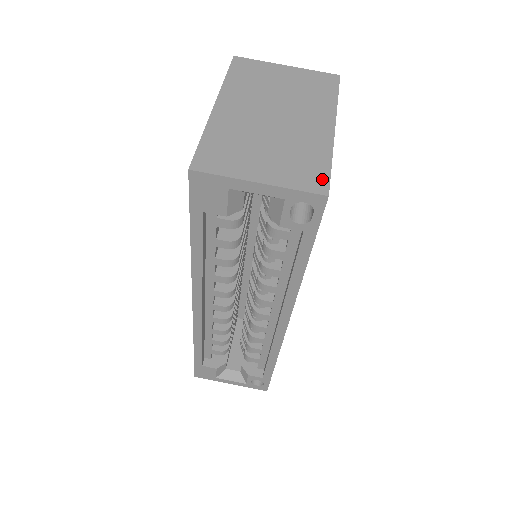
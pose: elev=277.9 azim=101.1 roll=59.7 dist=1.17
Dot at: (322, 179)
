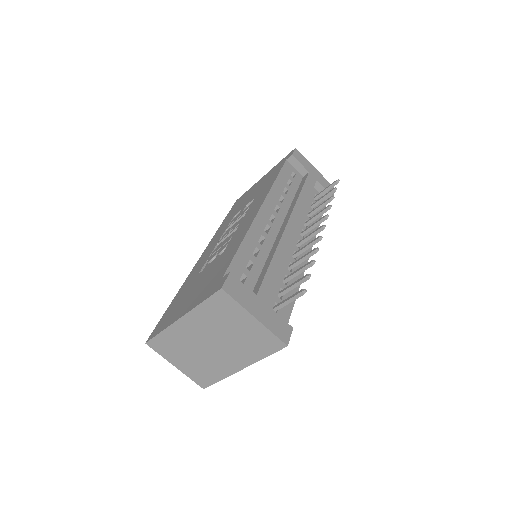
Dot at: (207, 383)
